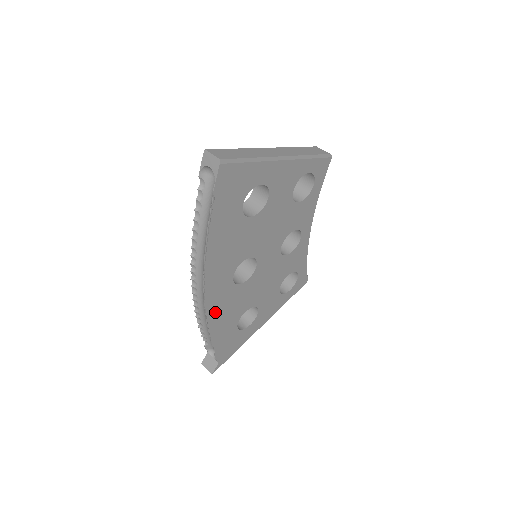
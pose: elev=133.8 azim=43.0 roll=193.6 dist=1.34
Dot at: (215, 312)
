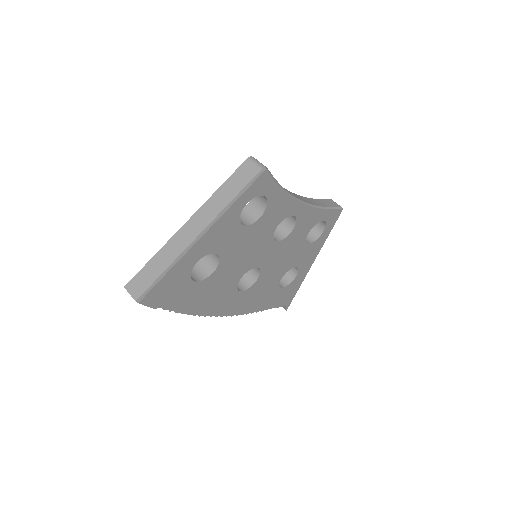
Dot at: (246, 307)
